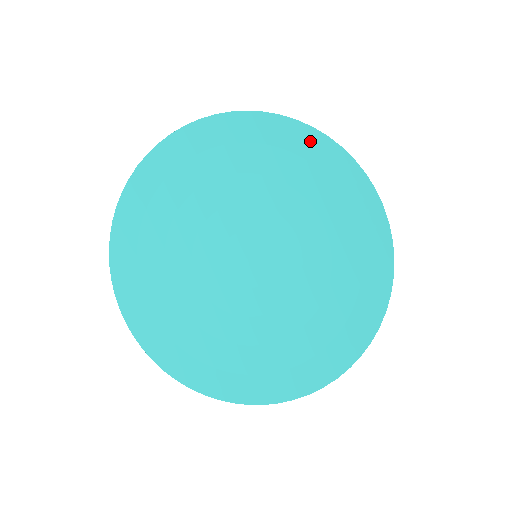
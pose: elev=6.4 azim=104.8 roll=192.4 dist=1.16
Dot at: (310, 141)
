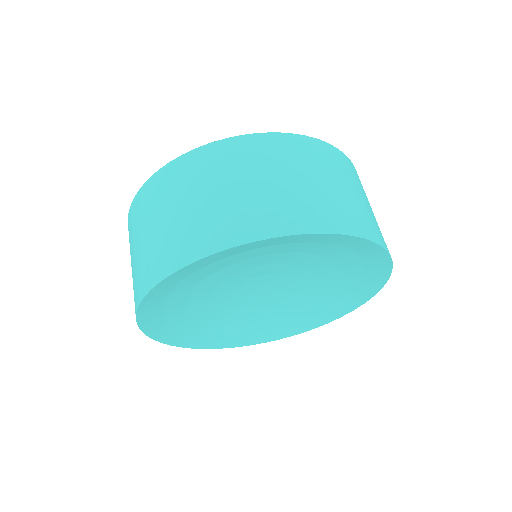
Dot at: (376, 254)
